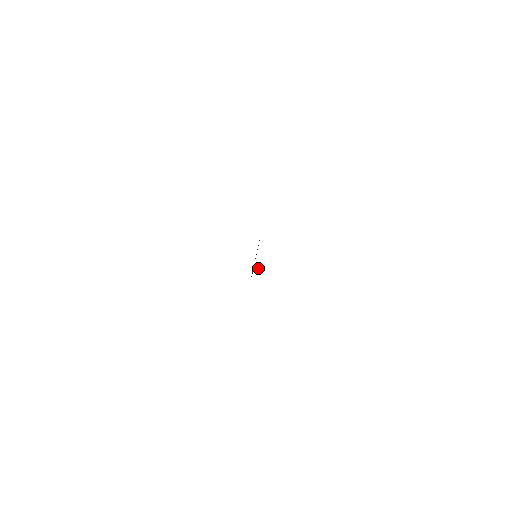
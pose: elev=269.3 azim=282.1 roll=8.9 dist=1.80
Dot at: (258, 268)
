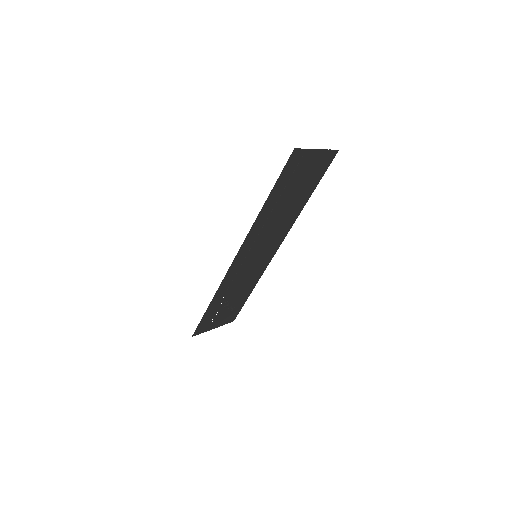
Dot at: occluded
